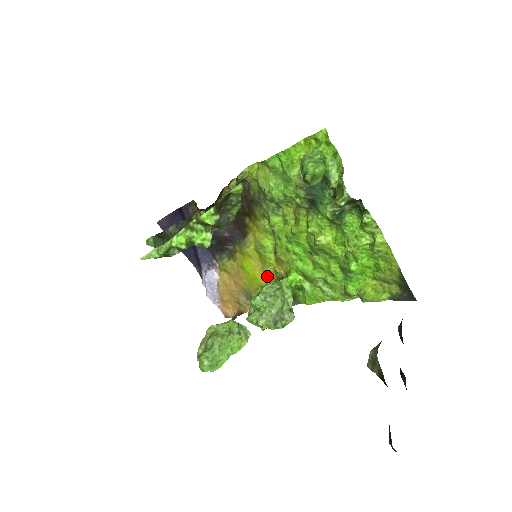
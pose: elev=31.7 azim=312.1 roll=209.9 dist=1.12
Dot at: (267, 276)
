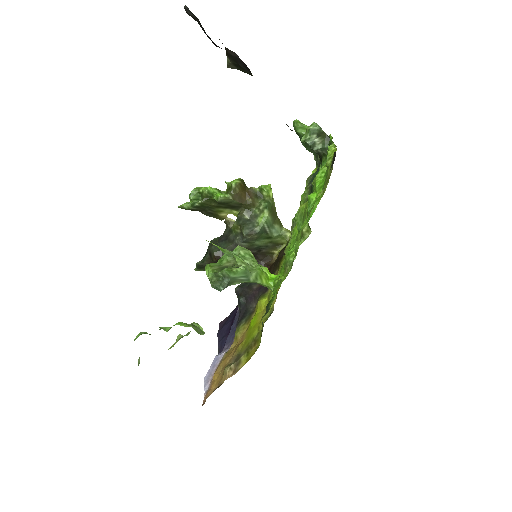
Dot at: (263, 318)
